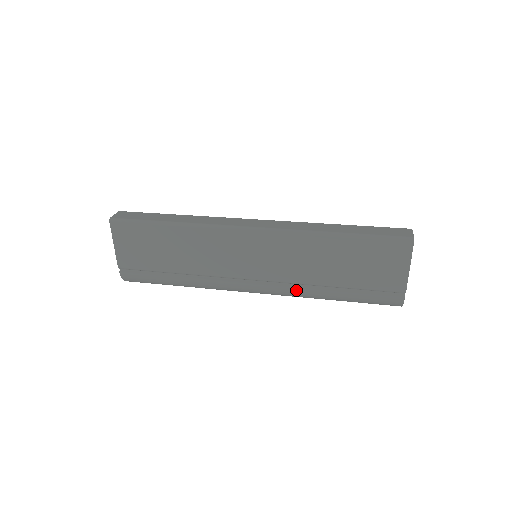
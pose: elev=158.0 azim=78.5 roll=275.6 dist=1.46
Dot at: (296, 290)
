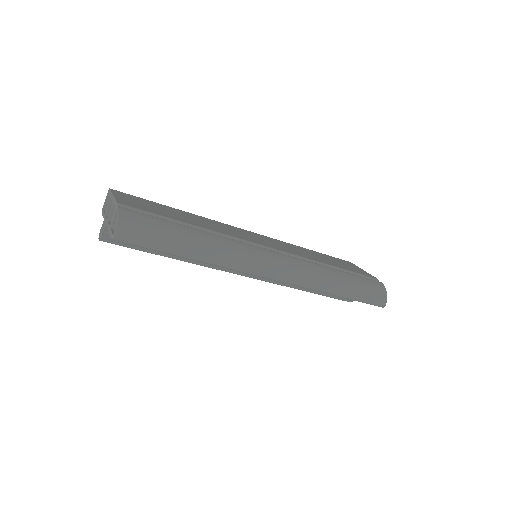
Dot at: (309, 262)
